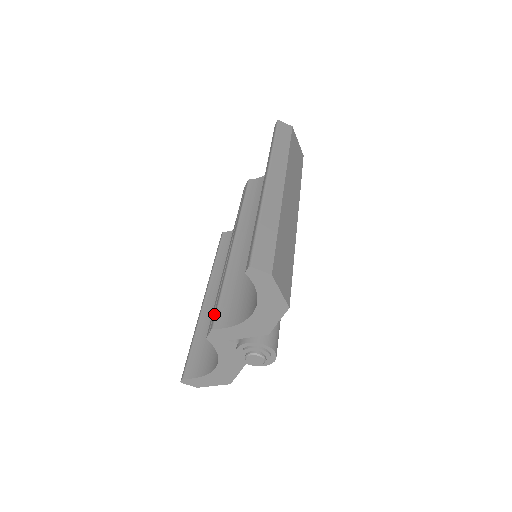
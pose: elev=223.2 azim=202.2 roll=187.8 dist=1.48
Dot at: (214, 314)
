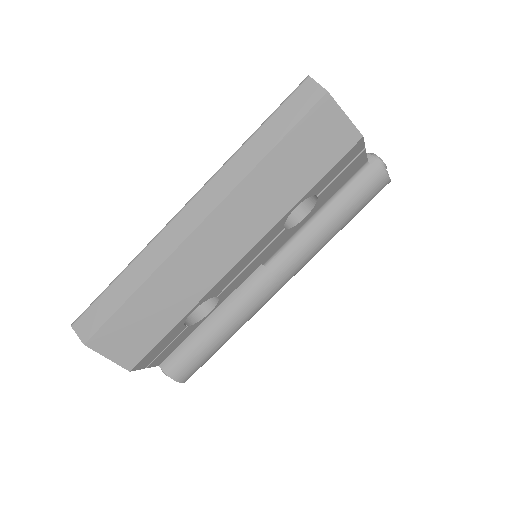
Dot at: occluded
